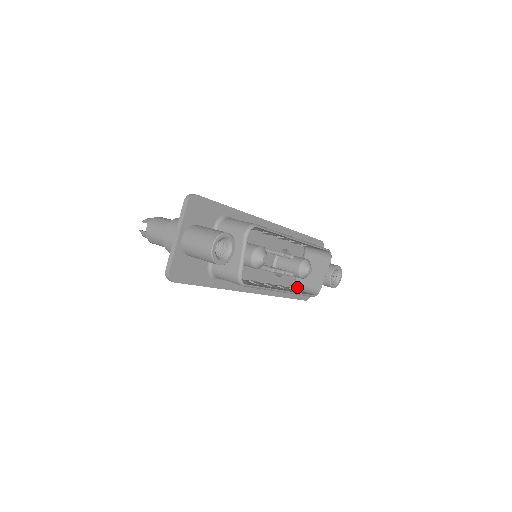
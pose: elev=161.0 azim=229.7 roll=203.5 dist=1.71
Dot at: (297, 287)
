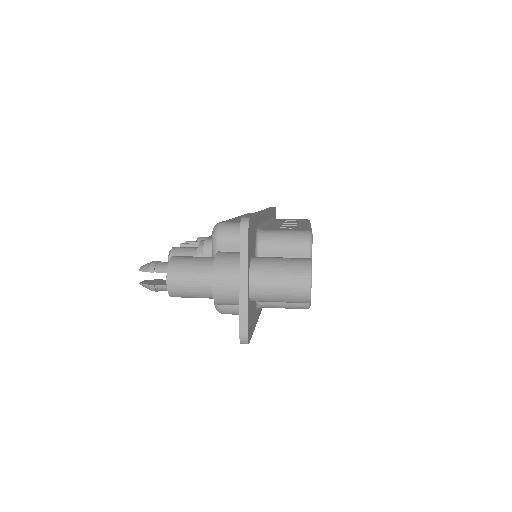
Dot at: occluded
